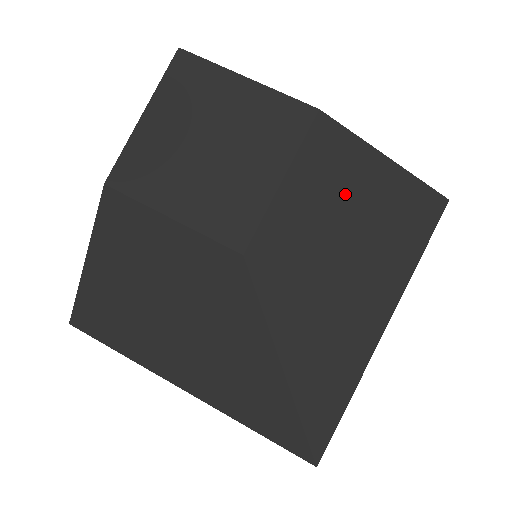
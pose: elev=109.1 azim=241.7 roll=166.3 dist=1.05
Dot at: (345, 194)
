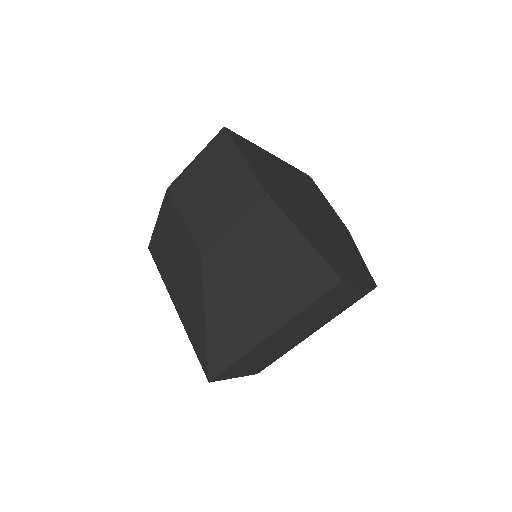
Dot at: (269, 248)
